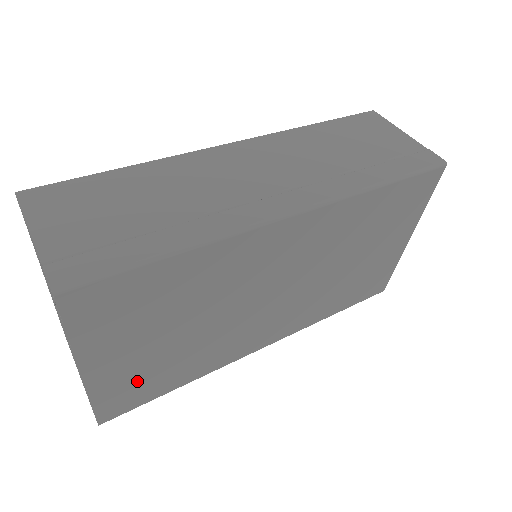
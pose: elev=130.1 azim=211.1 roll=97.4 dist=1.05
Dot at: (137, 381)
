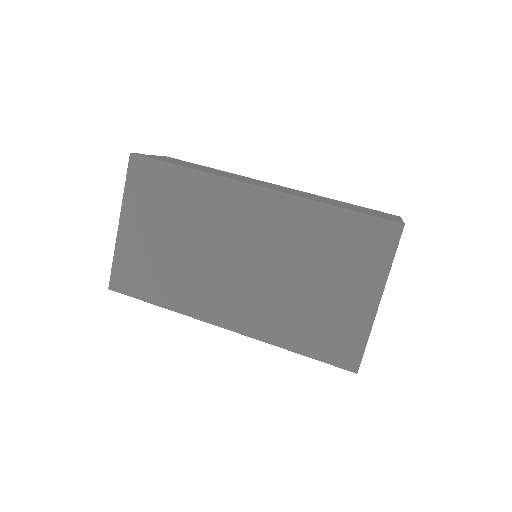
Dot at: (139, 265)
